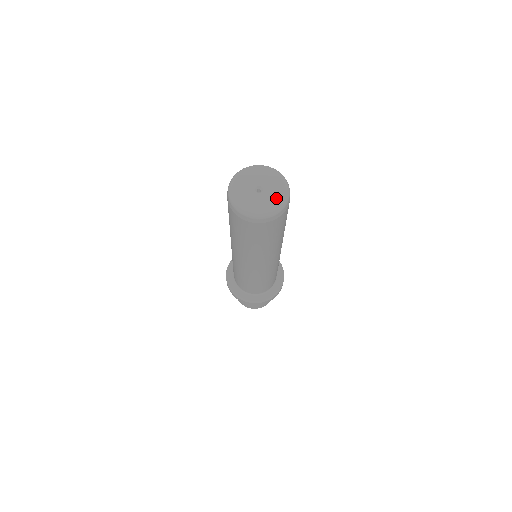
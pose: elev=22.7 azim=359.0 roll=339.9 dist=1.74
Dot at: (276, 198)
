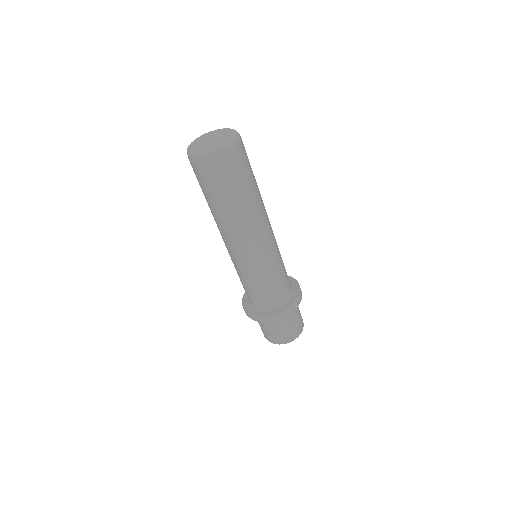
Dot at: (222, 142)
